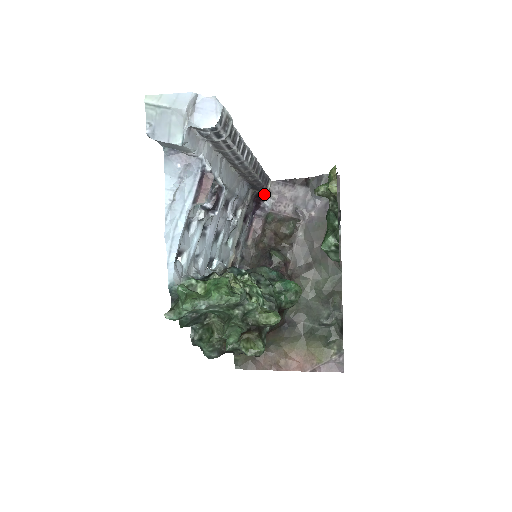
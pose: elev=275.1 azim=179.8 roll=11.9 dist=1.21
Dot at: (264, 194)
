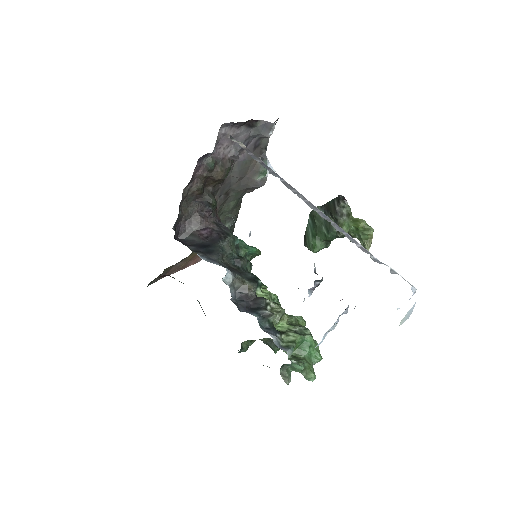
Dot at: occluded
